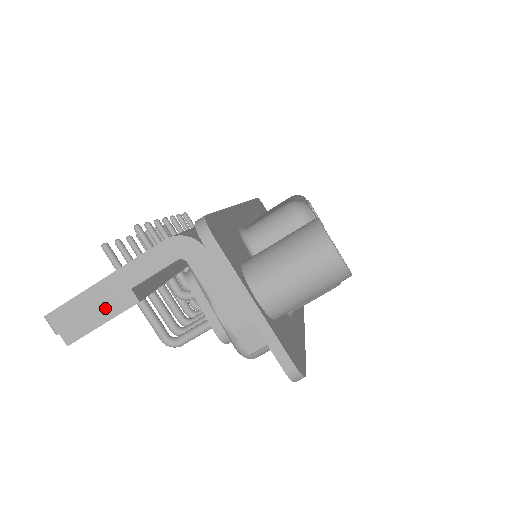
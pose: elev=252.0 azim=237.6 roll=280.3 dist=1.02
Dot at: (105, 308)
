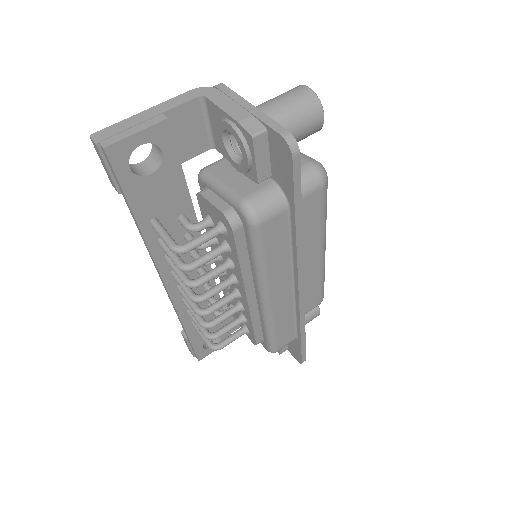
Dot at: (140, 125)
